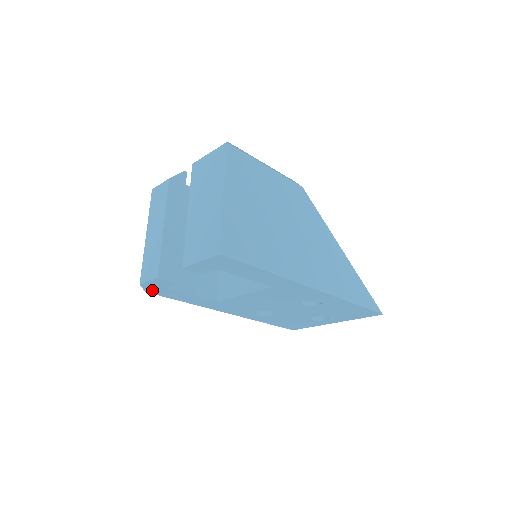
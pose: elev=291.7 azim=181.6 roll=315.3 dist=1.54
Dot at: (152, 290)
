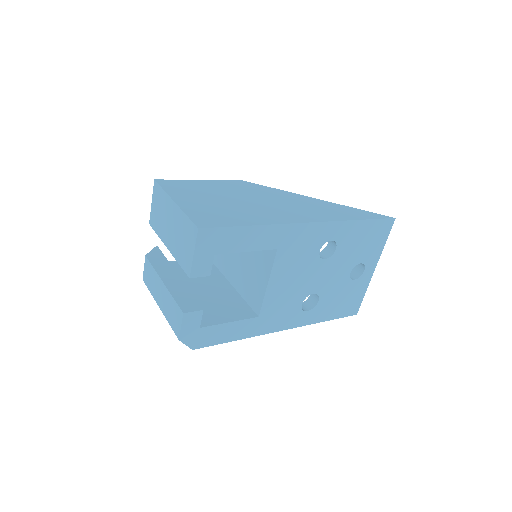
Dot at: (195, 342)
